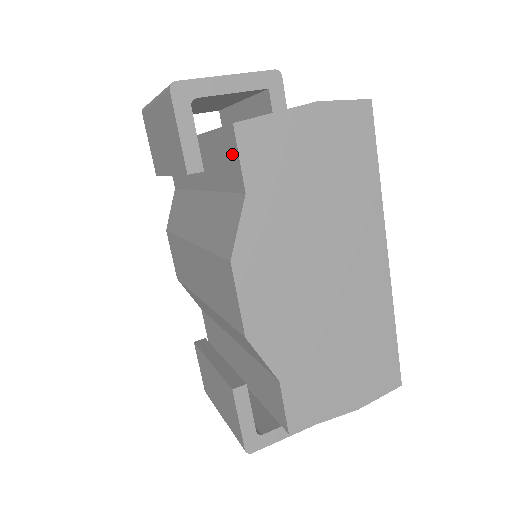
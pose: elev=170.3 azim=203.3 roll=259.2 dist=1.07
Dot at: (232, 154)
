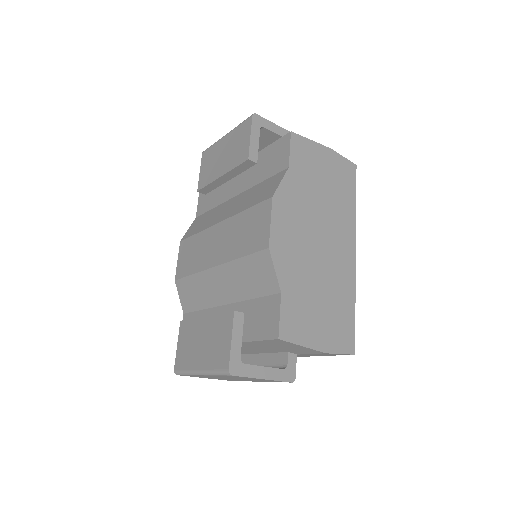
Dot at: (283, 150)
